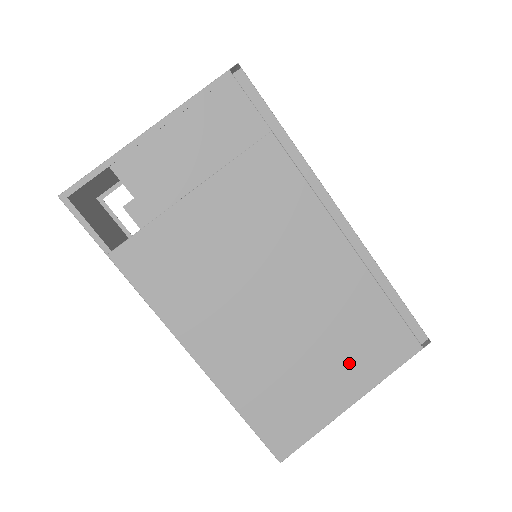
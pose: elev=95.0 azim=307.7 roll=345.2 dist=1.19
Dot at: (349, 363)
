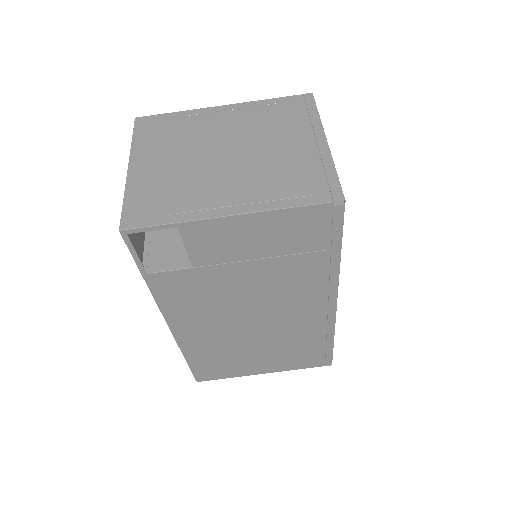
Dot at: (274, 361)
